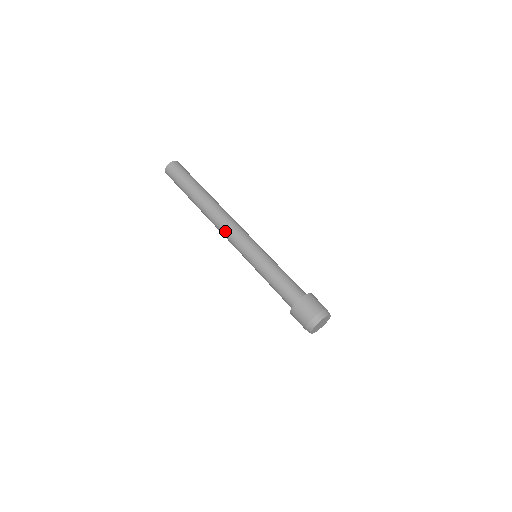
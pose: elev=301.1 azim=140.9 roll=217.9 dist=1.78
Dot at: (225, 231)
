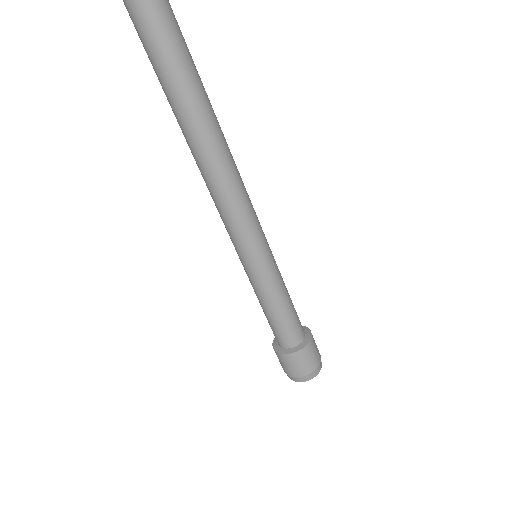
Dot at: (214, 202)
